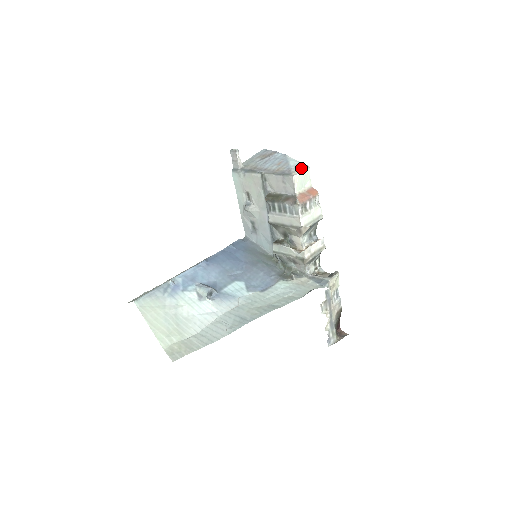
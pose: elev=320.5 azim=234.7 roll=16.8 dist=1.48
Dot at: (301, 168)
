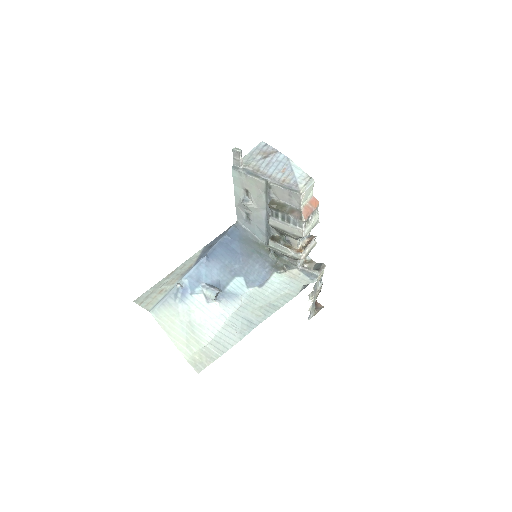
Dot at: (307, 182)
